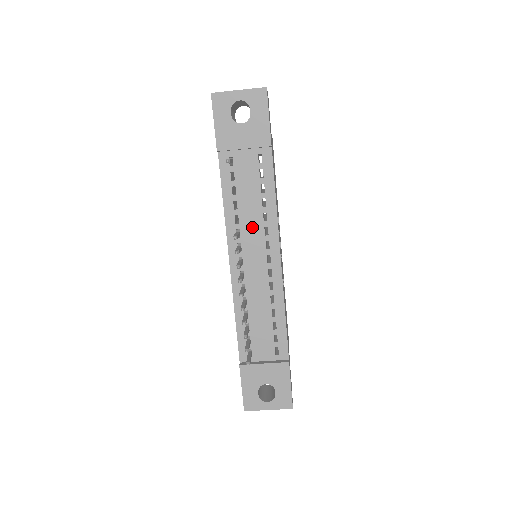
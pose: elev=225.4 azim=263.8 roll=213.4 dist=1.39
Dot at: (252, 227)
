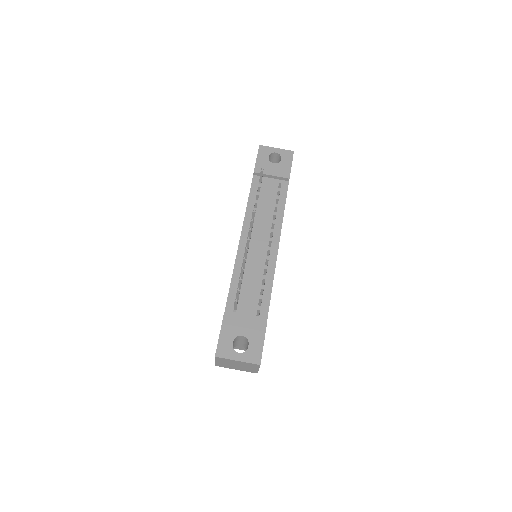
Dot at: (263, 221)
